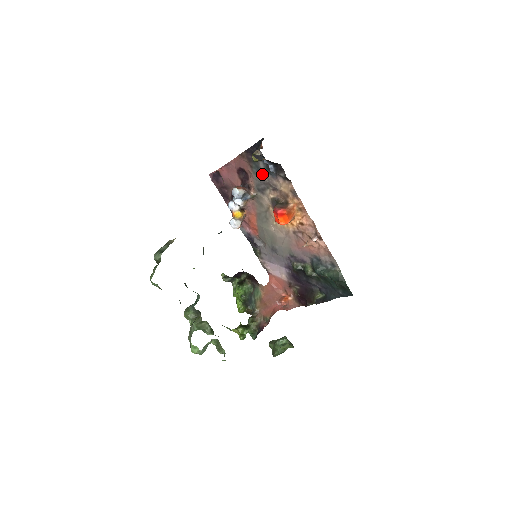
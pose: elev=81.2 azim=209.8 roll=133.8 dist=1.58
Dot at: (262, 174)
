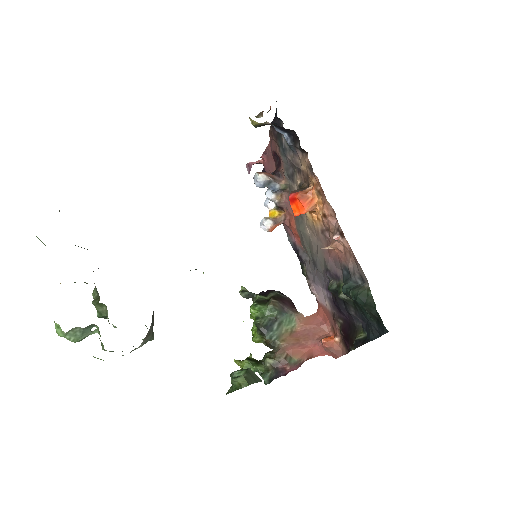
Dot at: (286, 152)
